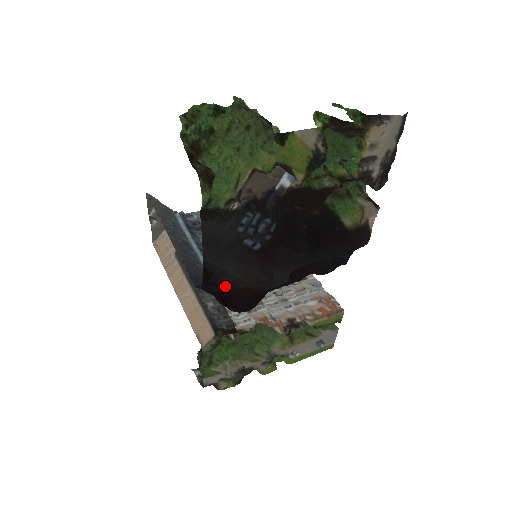
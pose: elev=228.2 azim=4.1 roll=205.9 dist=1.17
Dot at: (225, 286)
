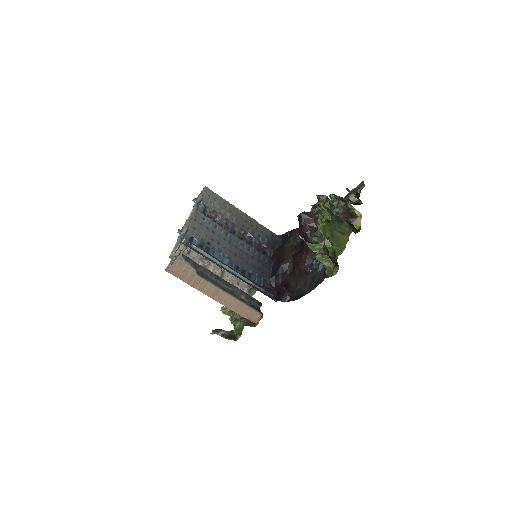
Dot at: (291, 294)
